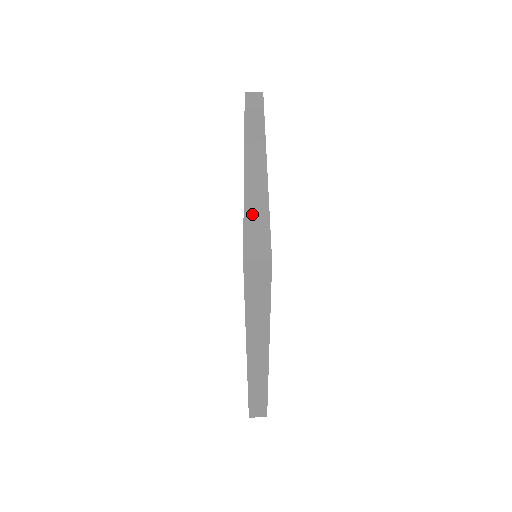
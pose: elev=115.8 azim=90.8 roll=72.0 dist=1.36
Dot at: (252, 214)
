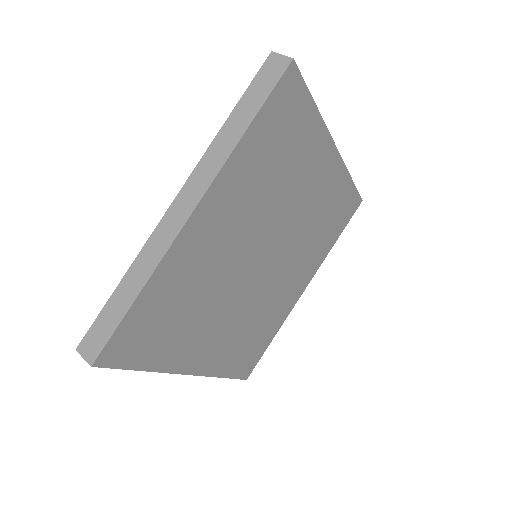
Dot at: occluded
